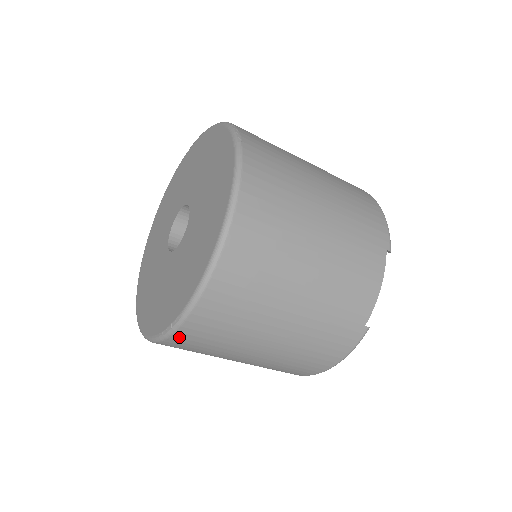
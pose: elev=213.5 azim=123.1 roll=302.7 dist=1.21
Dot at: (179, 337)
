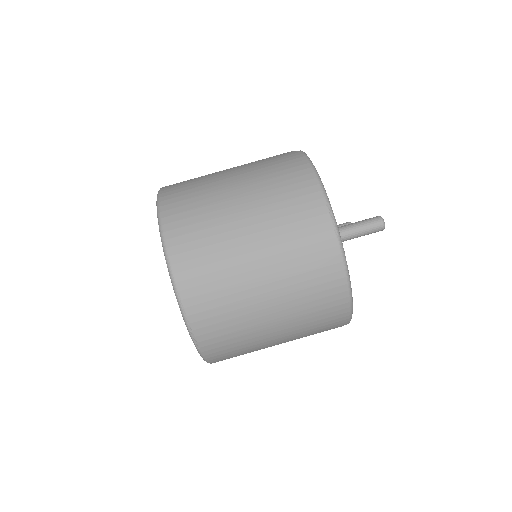
Dot at: (169, 223)
